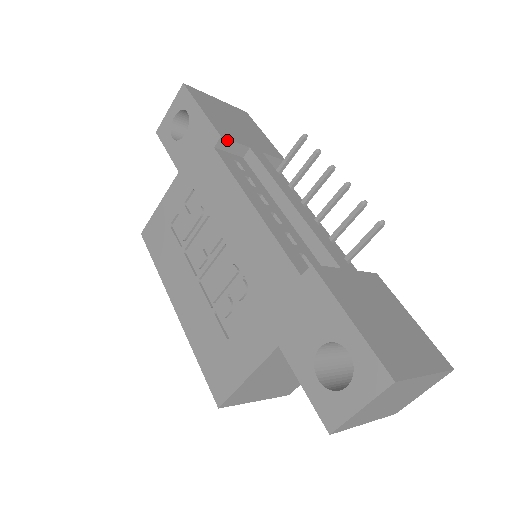
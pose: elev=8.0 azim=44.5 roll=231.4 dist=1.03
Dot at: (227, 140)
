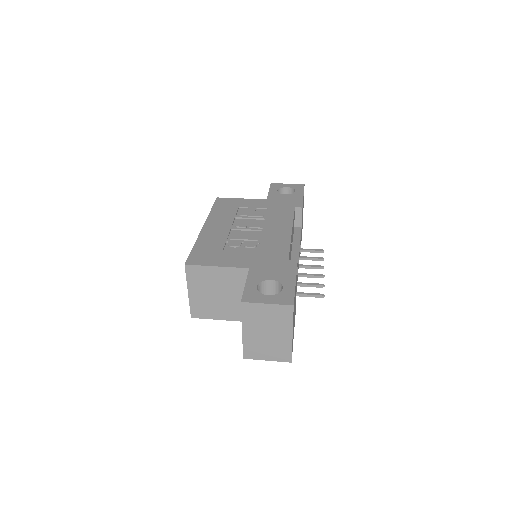
Dot at: (301, 212)
